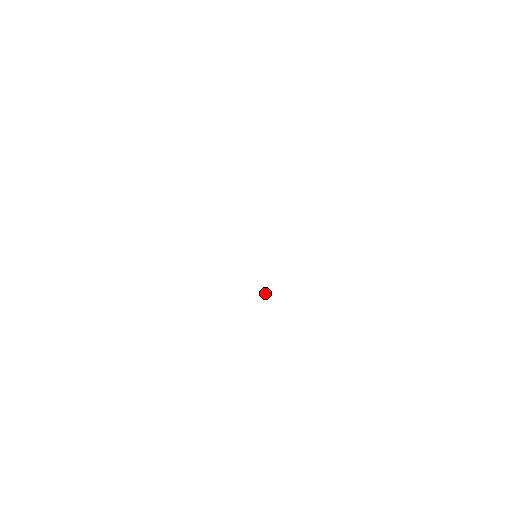
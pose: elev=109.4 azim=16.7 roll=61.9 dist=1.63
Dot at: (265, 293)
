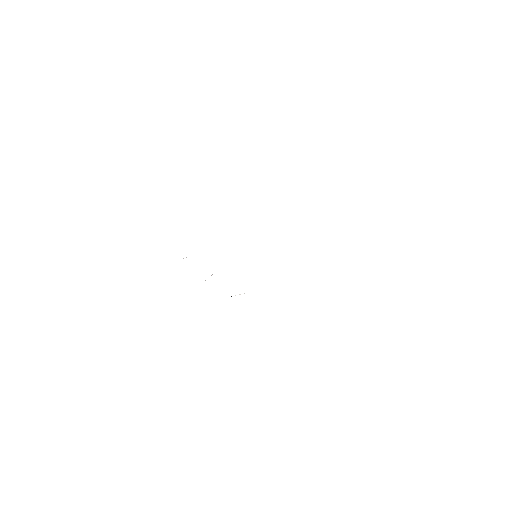
Dot at: occluded
